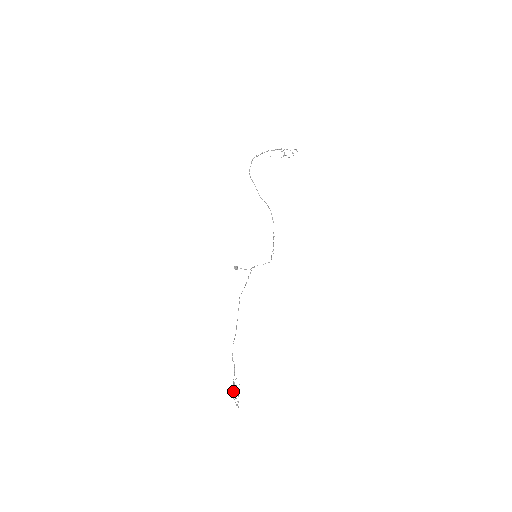
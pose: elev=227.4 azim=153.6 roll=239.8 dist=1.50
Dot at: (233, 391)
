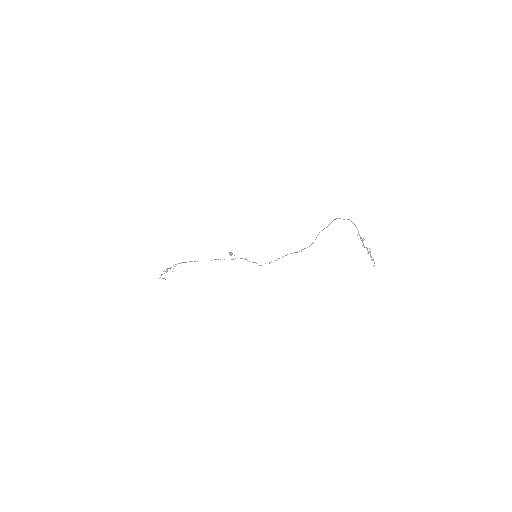
Dot at: (167, 268)
